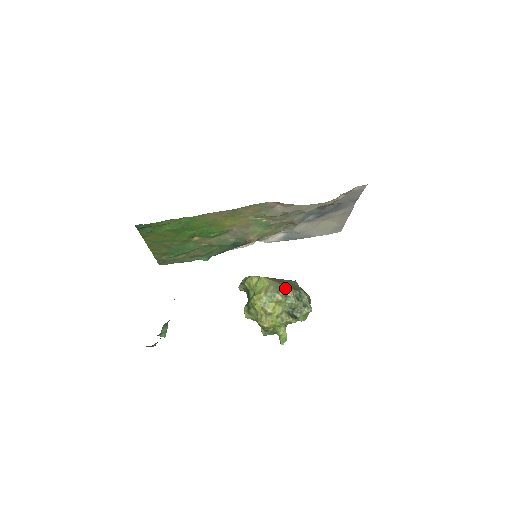
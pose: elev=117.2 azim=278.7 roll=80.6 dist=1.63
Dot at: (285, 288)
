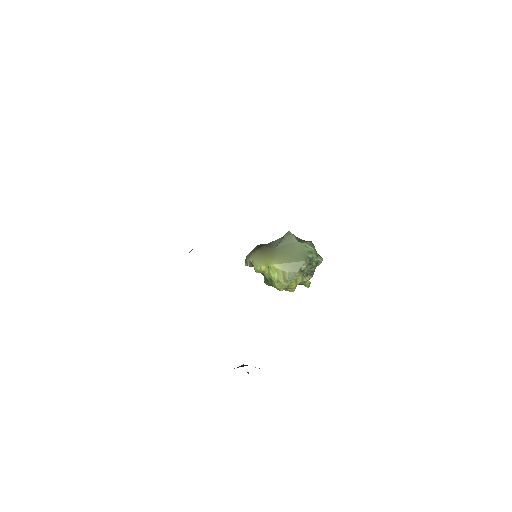
Dot at: (297, 266)
